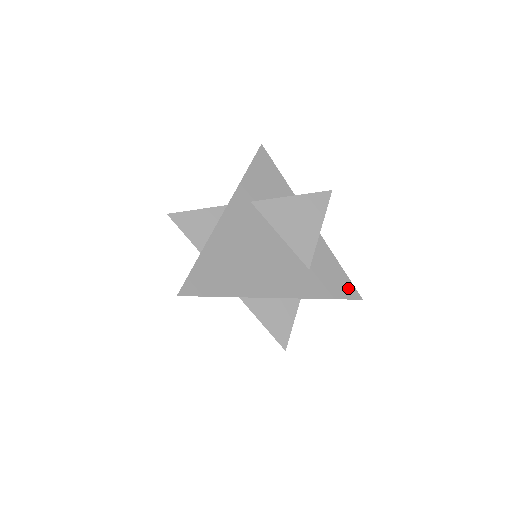
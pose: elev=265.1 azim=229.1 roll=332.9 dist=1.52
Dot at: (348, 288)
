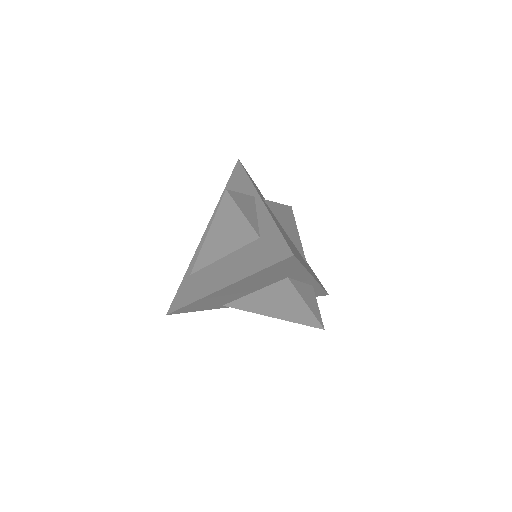
Dot at: occluded
